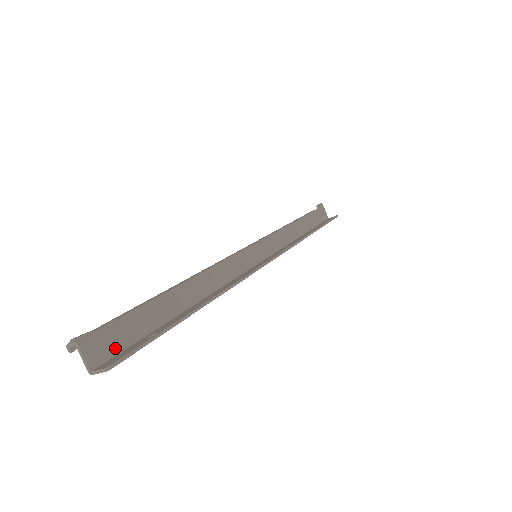
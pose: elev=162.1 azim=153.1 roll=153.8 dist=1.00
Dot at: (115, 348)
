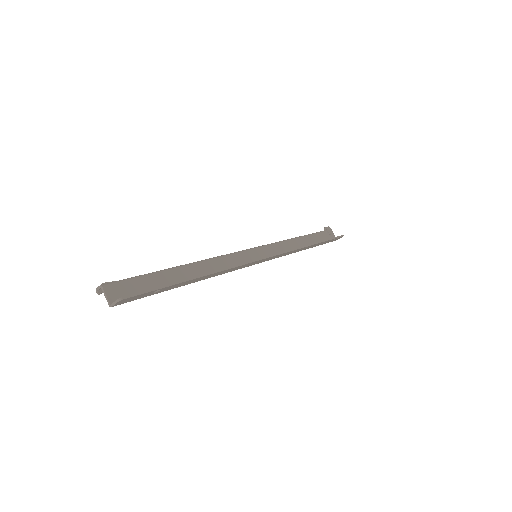
Dot at: (129, 294)
